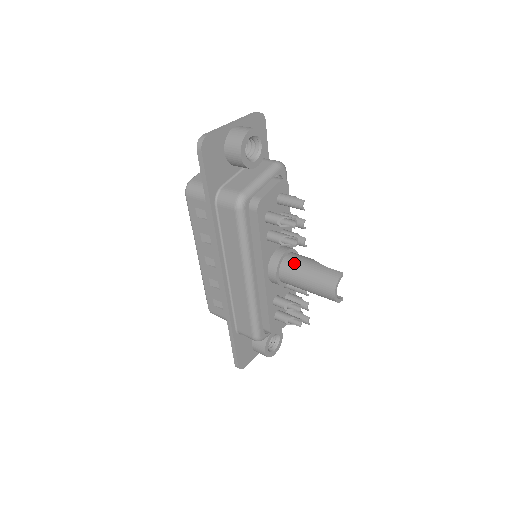
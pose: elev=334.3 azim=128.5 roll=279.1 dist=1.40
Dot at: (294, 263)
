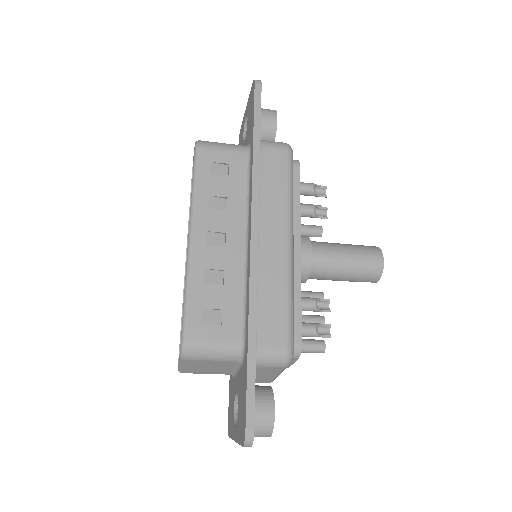
Dot at: (323, 242)
